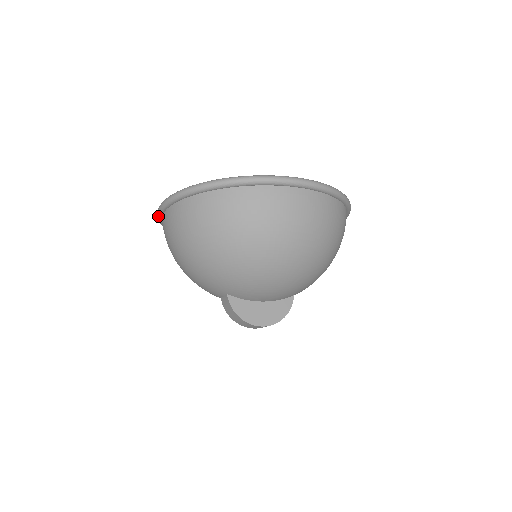
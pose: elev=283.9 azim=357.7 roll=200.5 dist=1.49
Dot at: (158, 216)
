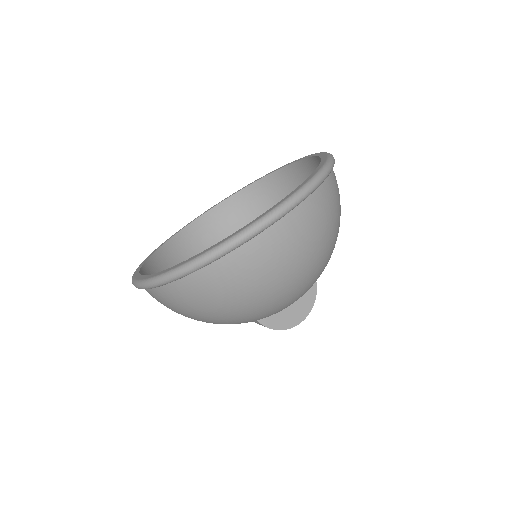
Dot at: occluded
